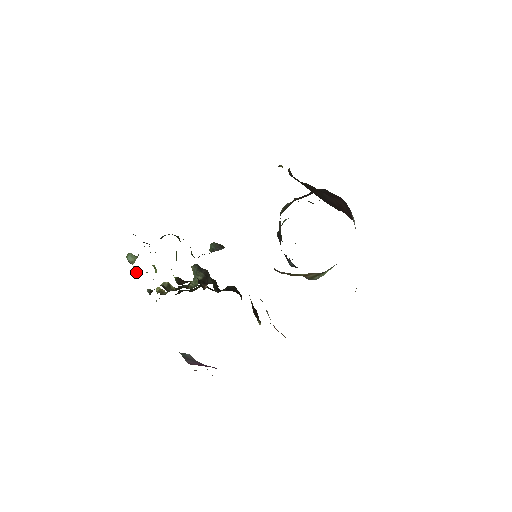
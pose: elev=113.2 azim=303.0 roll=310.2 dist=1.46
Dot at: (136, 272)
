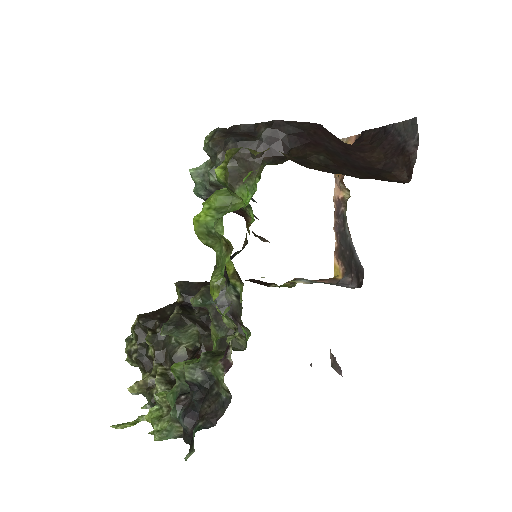
Dot at: (135, 424)
